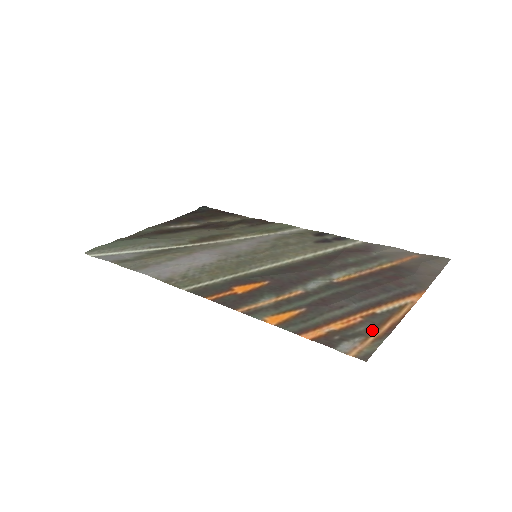
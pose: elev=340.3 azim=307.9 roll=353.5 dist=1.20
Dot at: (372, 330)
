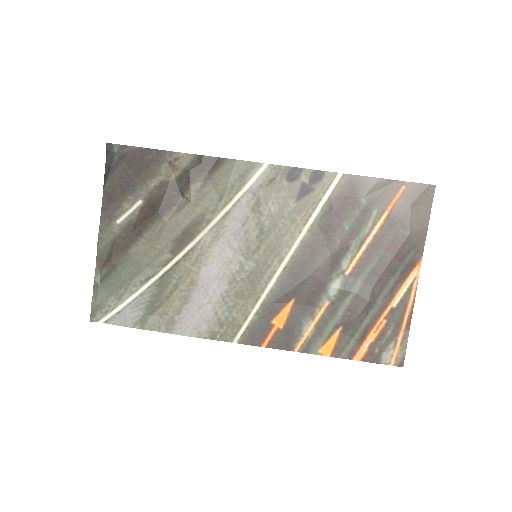
Dot at: (397, 331)
